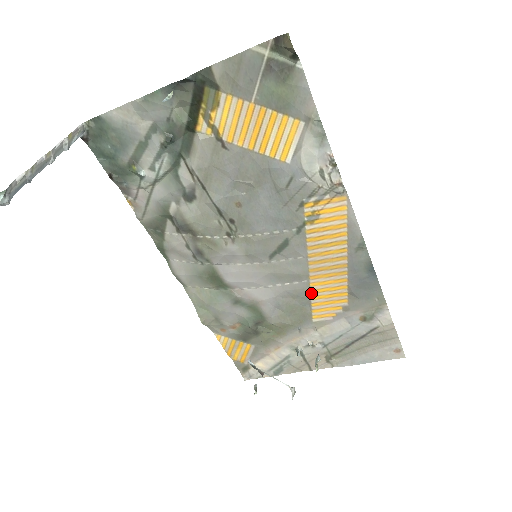
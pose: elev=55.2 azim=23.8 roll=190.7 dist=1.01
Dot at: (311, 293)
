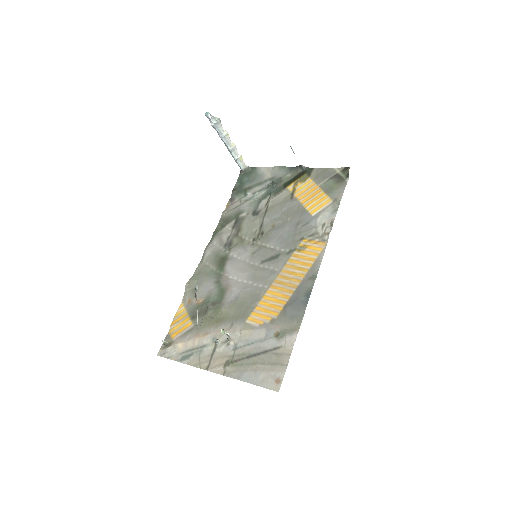
Dot at: (263, 298)
